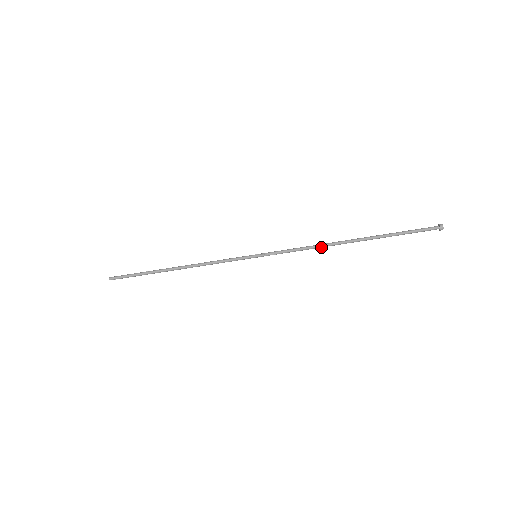
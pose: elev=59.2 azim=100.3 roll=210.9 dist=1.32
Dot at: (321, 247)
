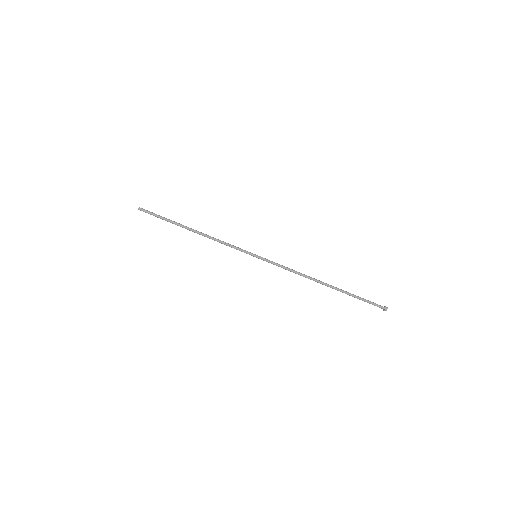
Dot at: (304, 276)
